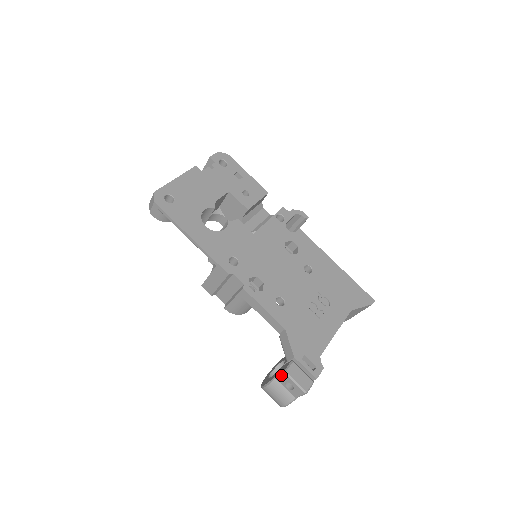
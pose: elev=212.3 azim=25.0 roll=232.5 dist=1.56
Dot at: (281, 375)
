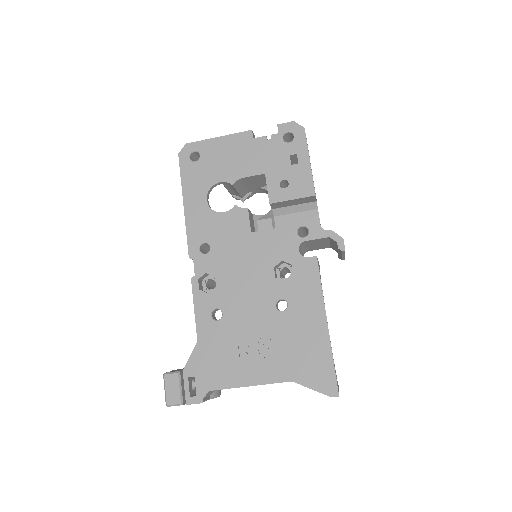
Dot at: occluded
